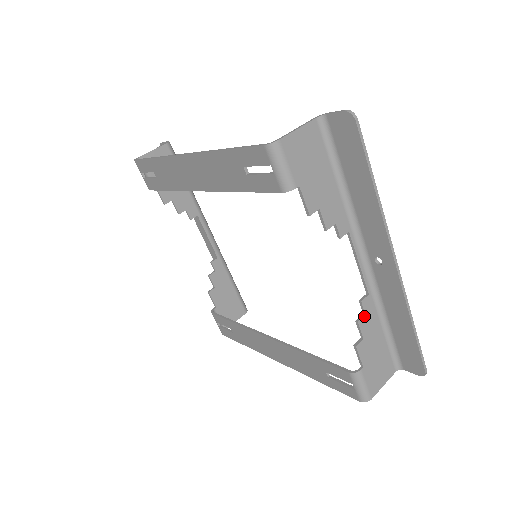
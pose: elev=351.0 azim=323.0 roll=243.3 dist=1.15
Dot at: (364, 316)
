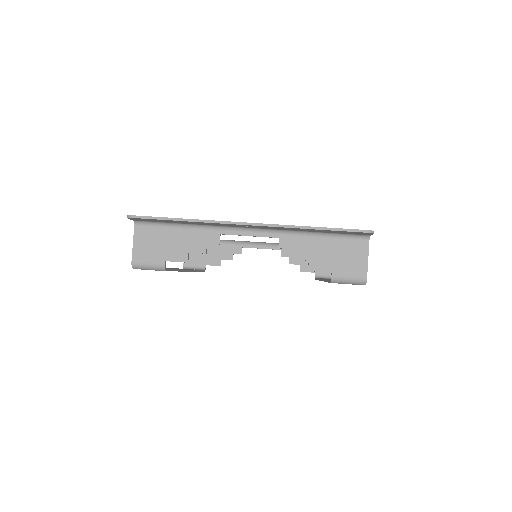
Dot at: (292, 251)
